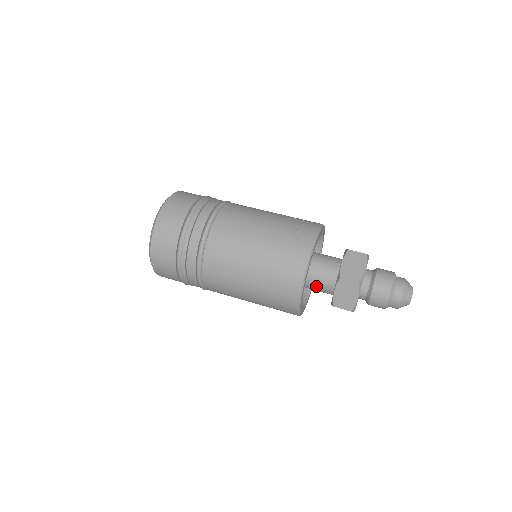
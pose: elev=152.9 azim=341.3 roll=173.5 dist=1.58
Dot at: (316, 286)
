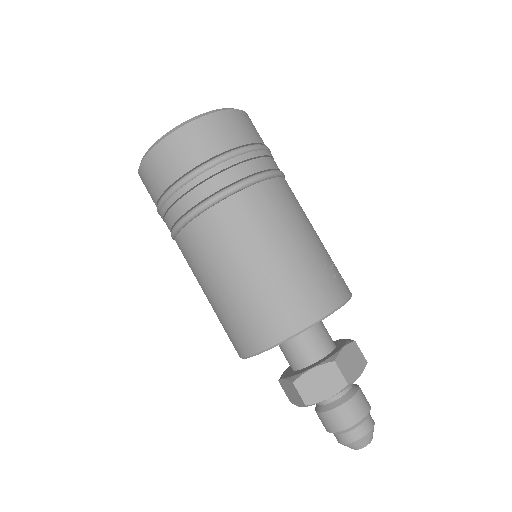
Dot at: (292, 345)
